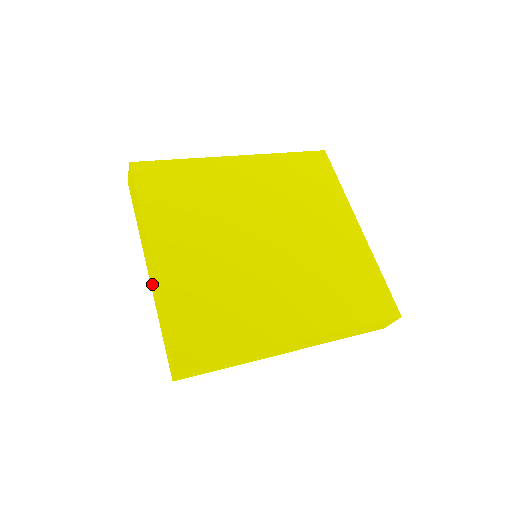
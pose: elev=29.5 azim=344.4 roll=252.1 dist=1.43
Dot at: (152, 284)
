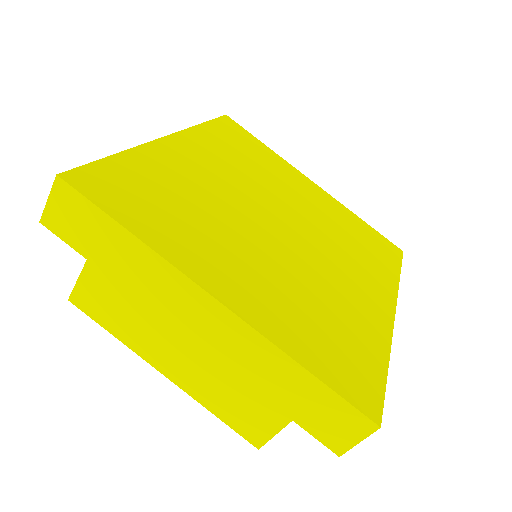
Dot at: (220, 348)
